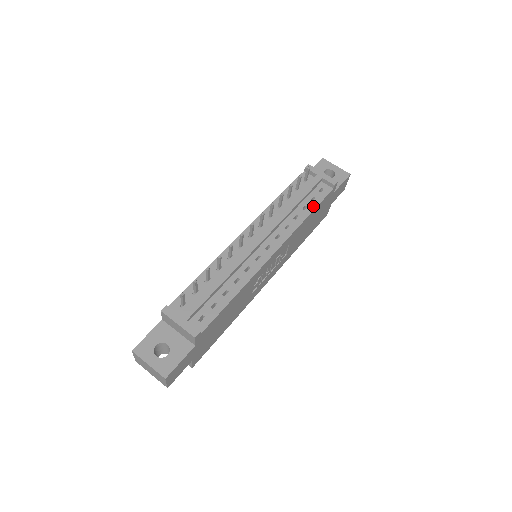
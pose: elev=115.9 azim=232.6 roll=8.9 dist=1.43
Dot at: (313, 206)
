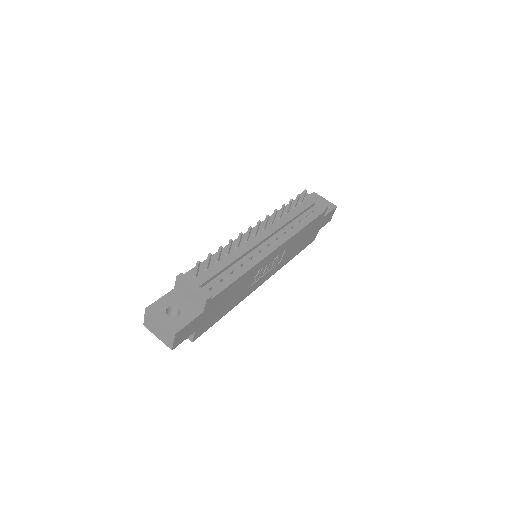
Dot at: (308, 221)
